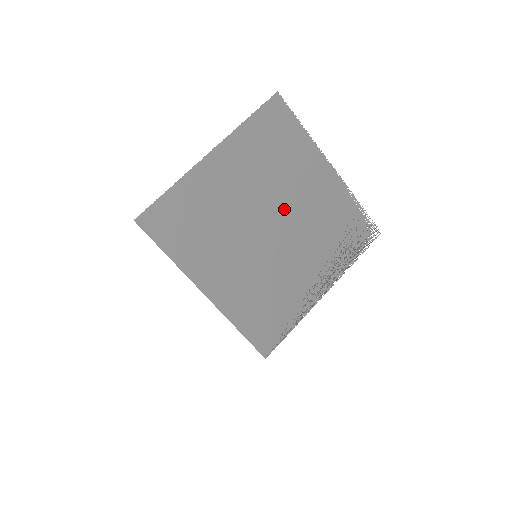
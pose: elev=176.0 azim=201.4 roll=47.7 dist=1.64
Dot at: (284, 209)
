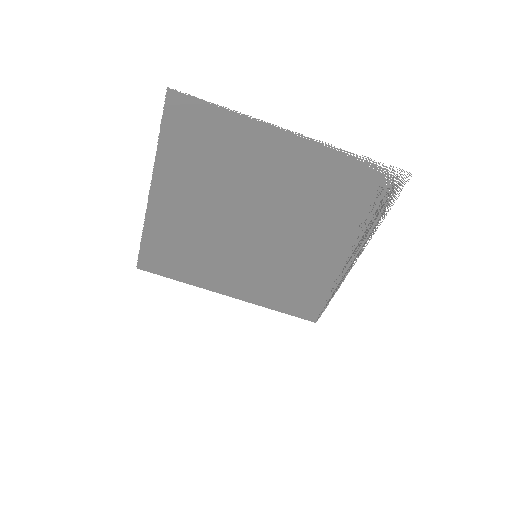
Dot at: (259, 206)
